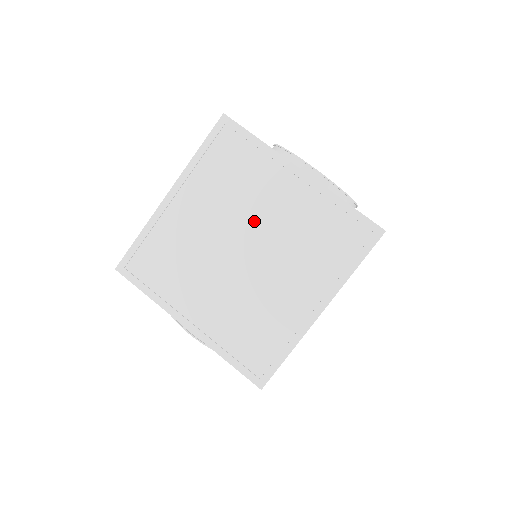
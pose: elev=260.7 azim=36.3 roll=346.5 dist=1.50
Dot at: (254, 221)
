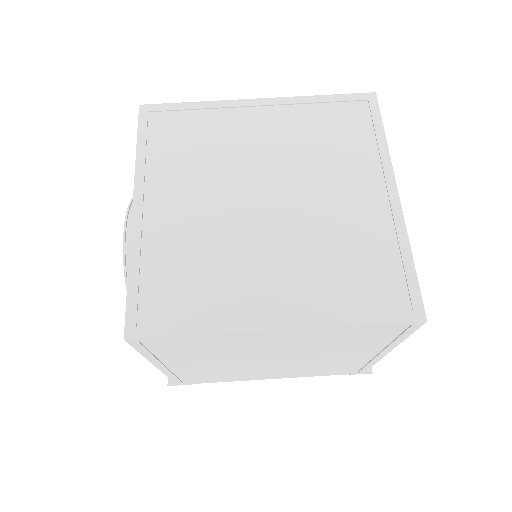
Dot at: (306, 188)
